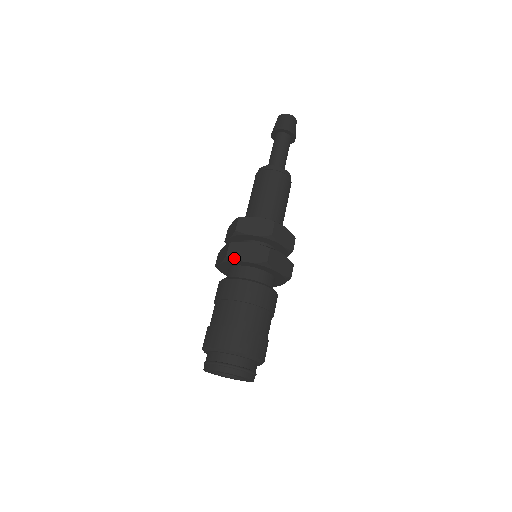
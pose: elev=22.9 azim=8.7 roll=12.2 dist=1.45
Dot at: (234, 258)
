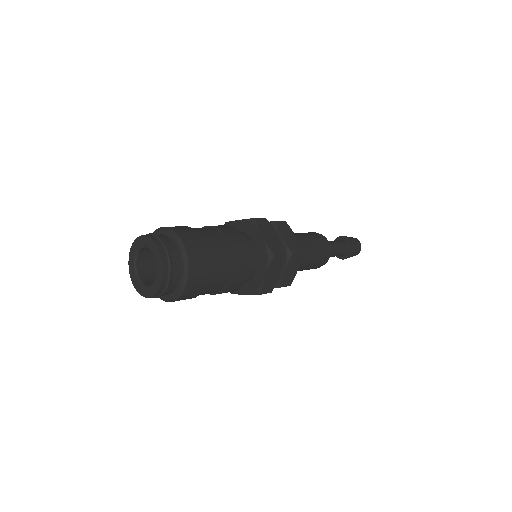
Dot at: (258, 225)
